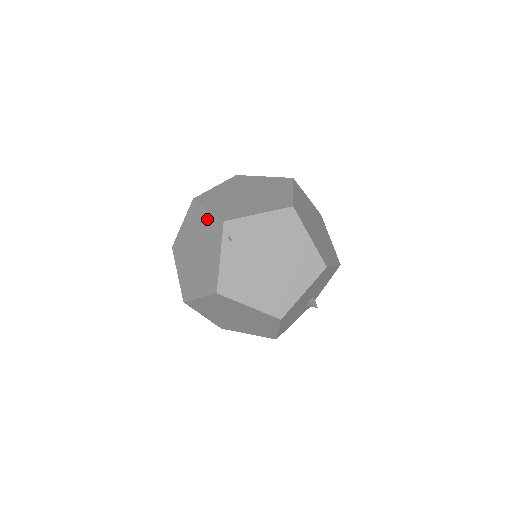
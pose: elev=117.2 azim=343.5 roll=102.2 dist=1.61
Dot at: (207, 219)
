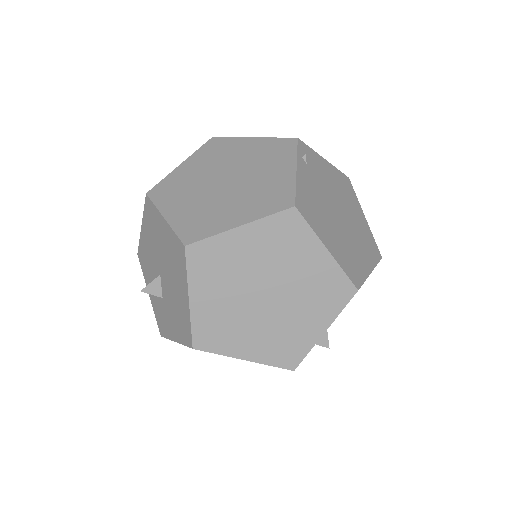
Dot at: (254, 144)
